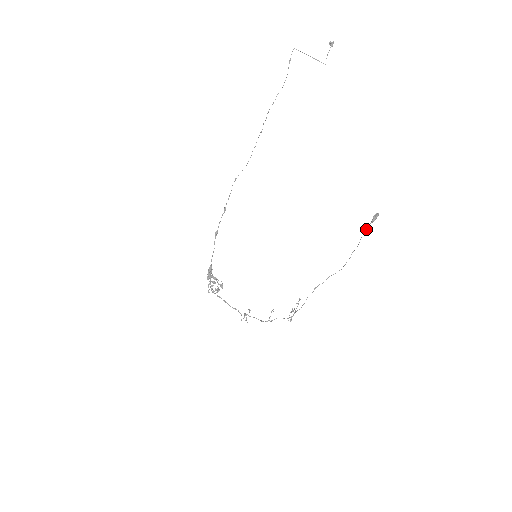
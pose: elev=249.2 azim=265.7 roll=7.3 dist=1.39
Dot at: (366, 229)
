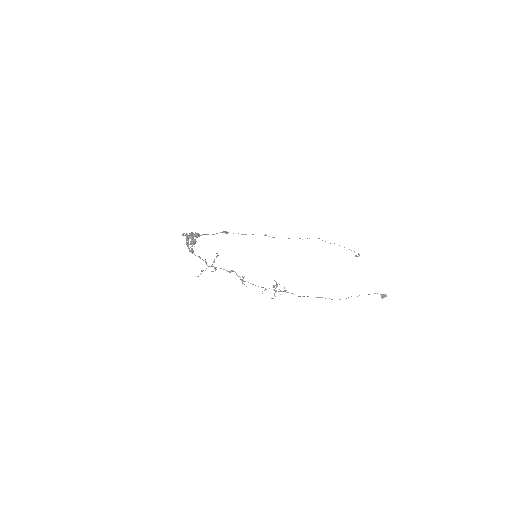
Dot at: occluded
